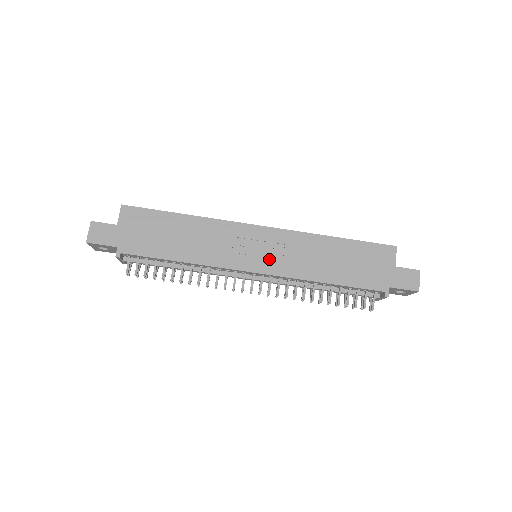
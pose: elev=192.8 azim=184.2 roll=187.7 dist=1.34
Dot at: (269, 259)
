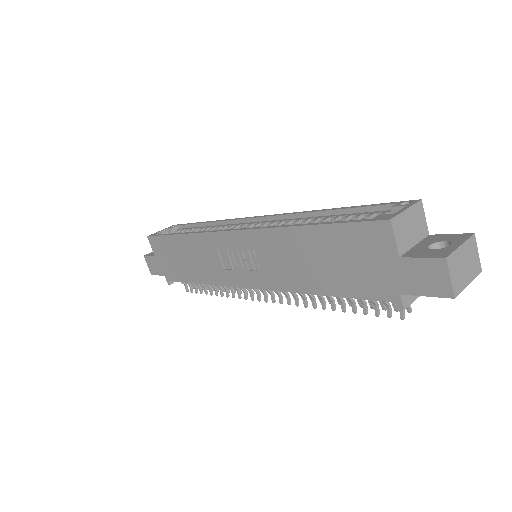
Dot at: (253, 271)
